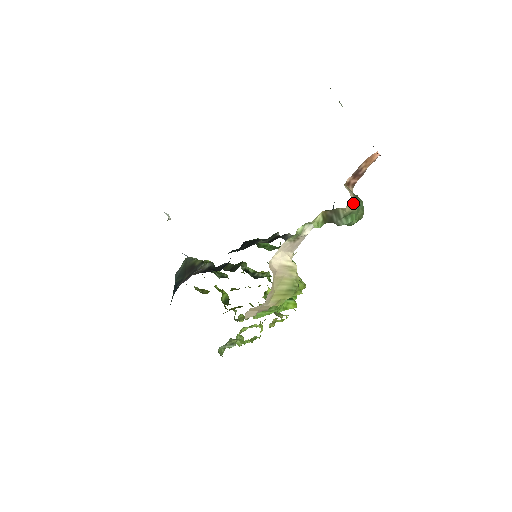
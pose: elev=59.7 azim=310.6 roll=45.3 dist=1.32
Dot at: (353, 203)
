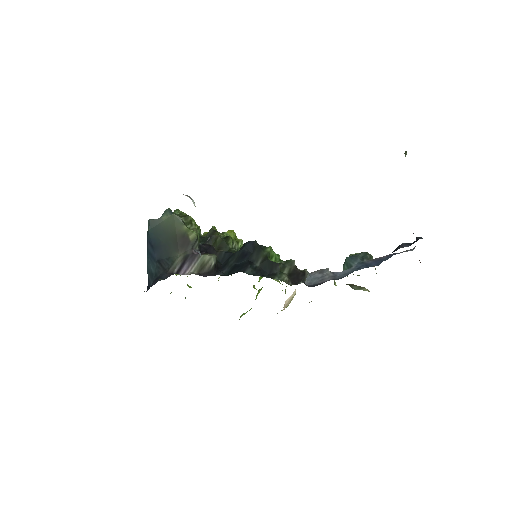
Dot at: occluded
